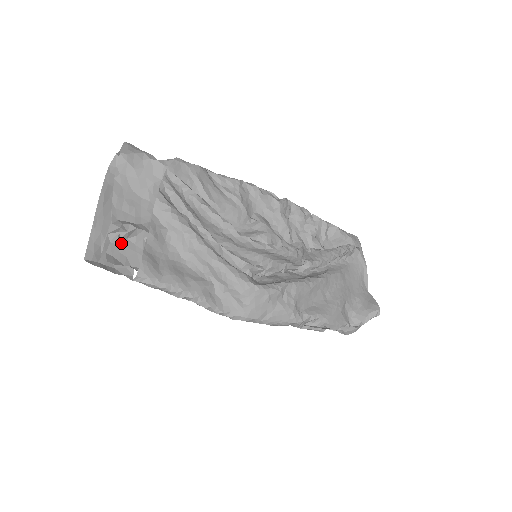
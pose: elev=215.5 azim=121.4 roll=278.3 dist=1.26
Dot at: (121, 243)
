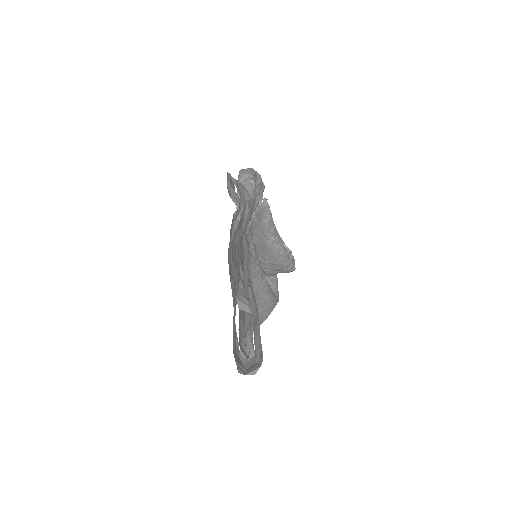
Dot at: (239, 324)
